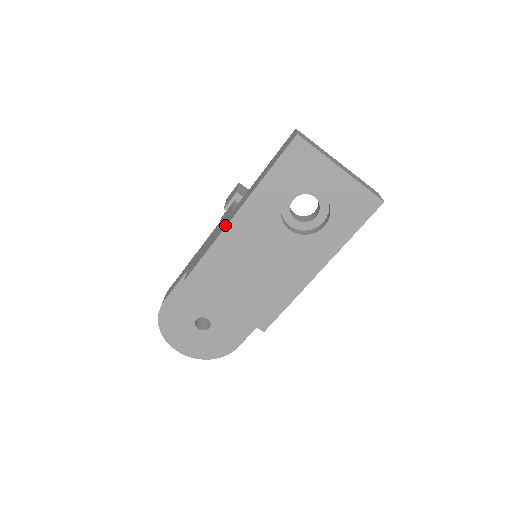
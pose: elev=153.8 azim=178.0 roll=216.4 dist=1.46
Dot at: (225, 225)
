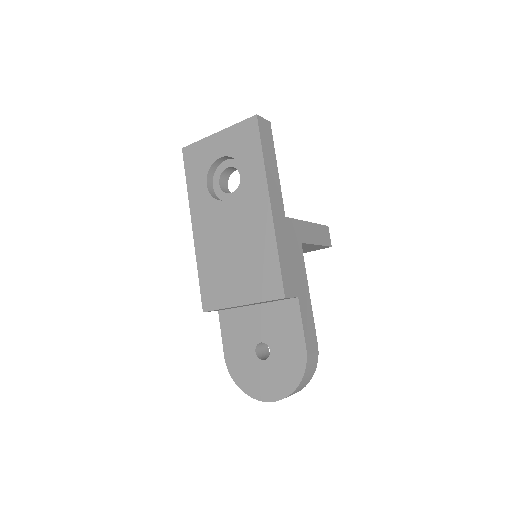
Dot at: occluded
